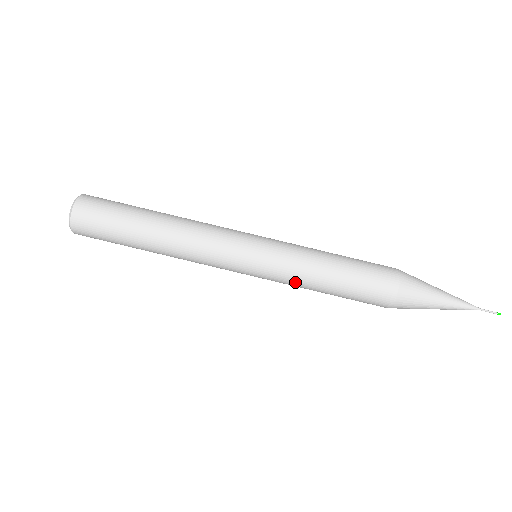
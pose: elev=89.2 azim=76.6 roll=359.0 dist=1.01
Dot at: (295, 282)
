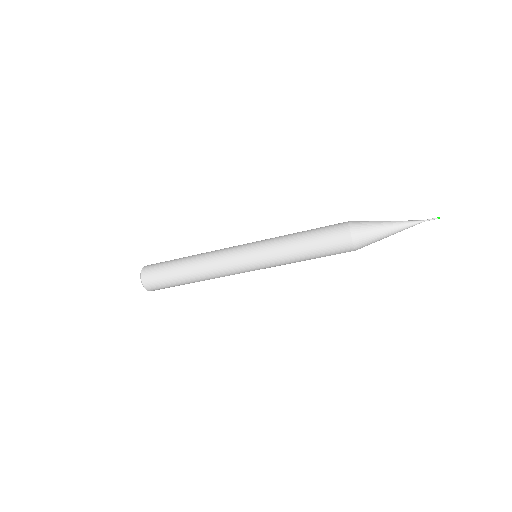
Dot at: occluded
